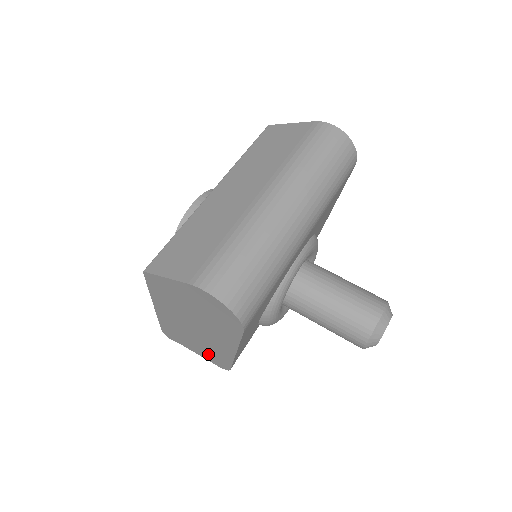
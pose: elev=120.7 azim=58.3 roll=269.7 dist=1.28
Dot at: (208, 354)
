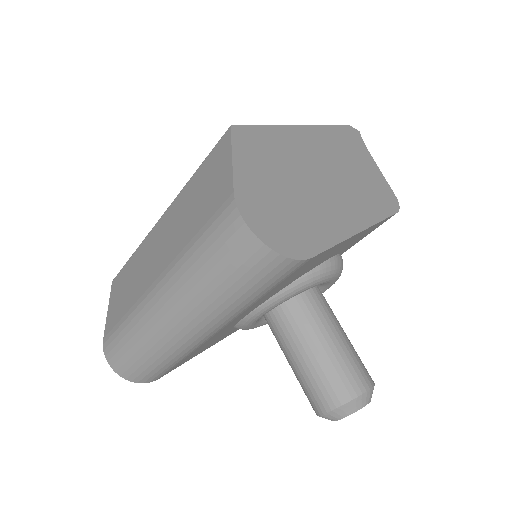
Dot at: occluded
